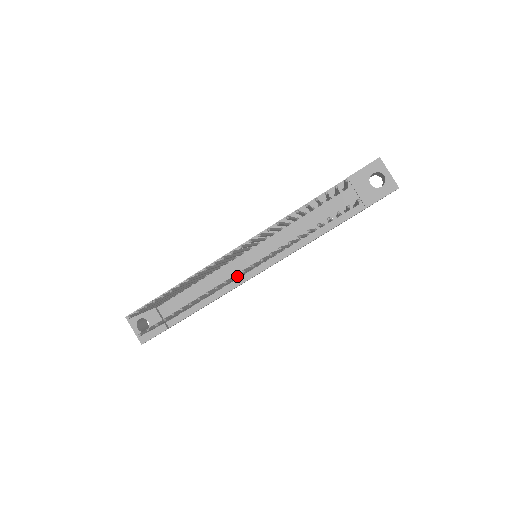
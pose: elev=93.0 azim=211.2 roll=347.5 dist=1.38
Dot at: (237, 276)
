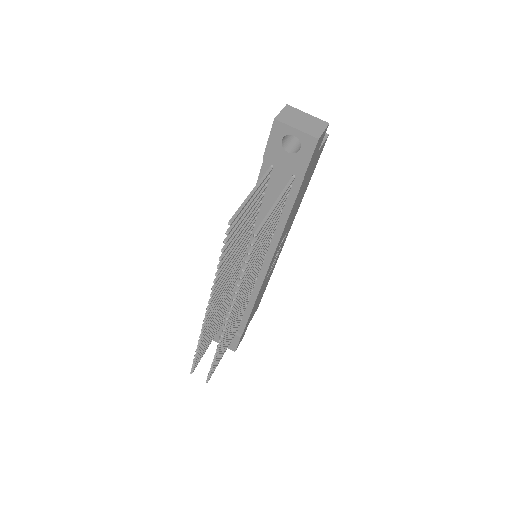
Dot at: occluded
